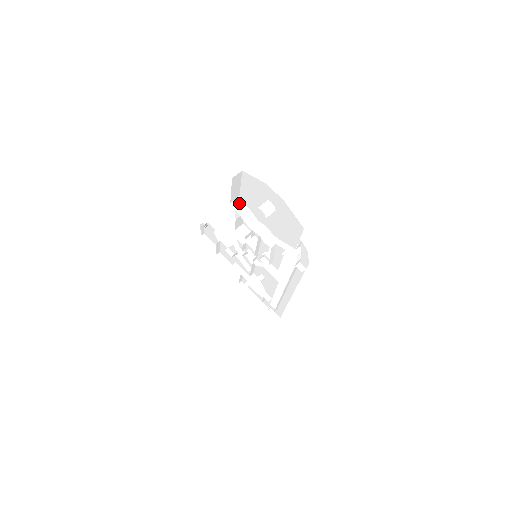
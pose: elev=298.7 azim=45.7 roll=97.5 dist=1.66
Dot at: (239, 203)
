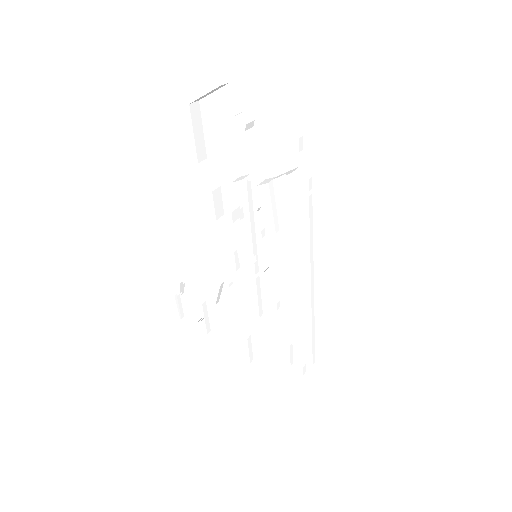
Dot at: (209, 164)
